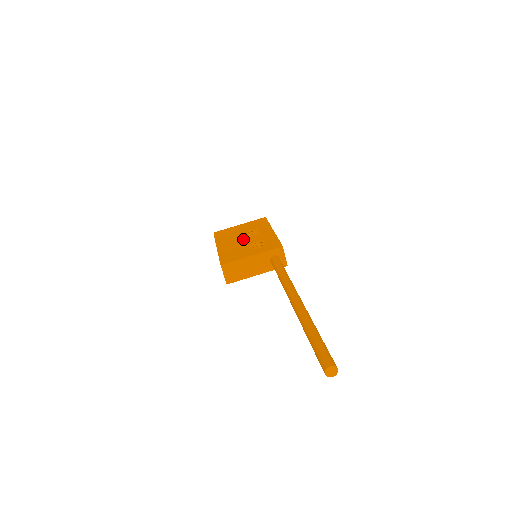
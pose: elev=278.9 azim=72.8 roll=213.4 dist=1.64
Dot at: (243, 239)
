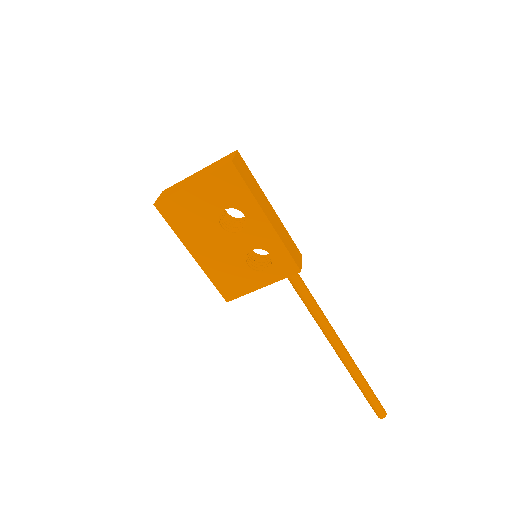
Dot at: (226, 241)
